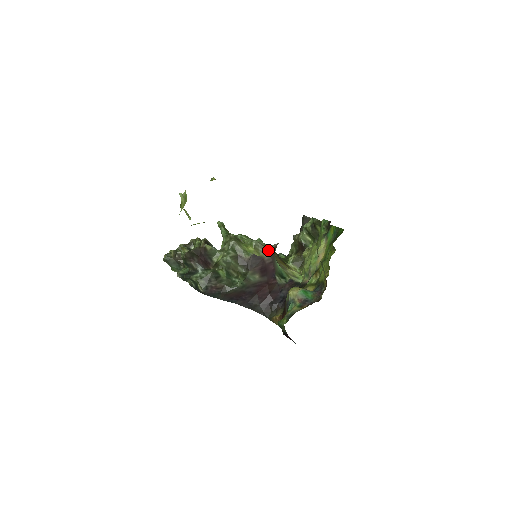
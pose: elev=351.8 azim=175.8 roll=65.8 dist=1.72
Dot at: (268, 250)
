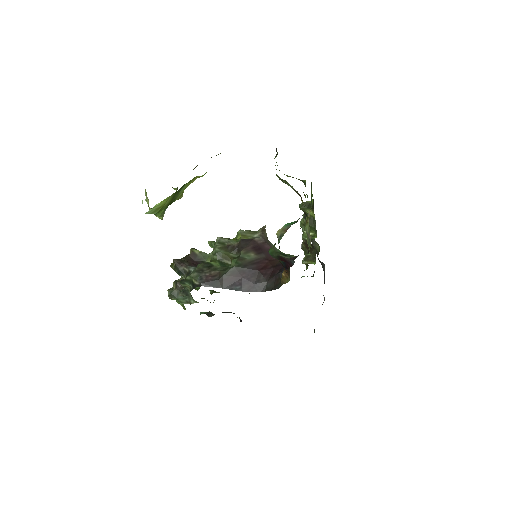
Dot at: (256, 233)
